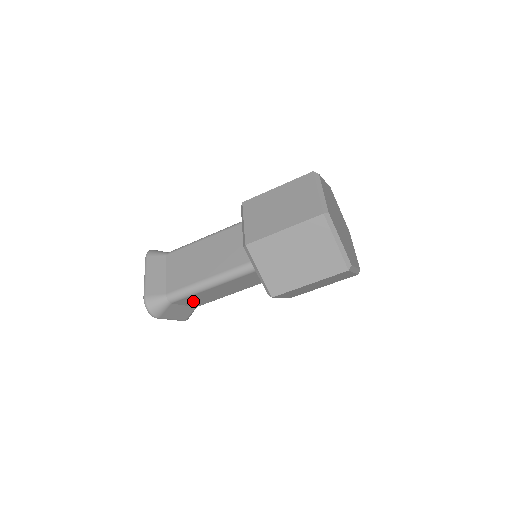
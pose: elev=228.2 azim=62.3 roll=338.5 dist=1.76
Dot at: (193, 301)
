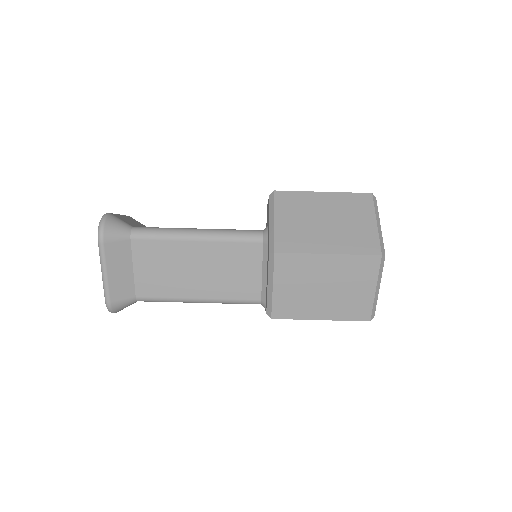
Dot at: (149, 266)
